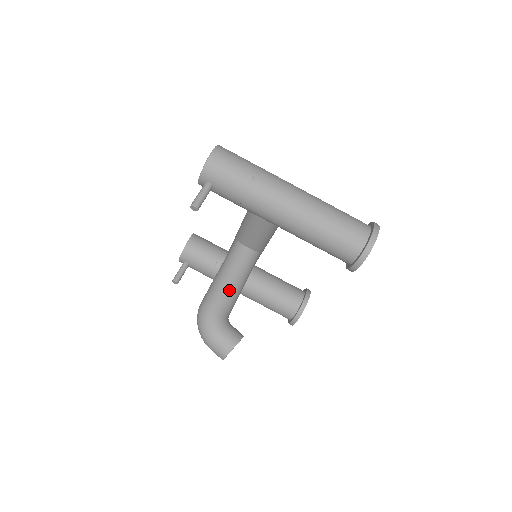
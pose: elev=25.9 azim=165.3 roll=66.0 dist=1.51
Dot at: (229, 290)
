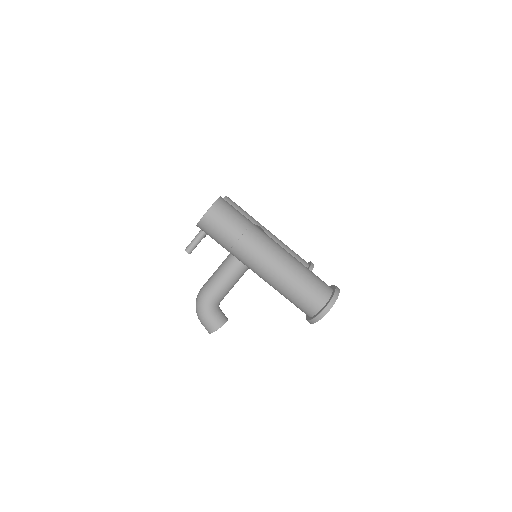
Dot at: (222, 288)
